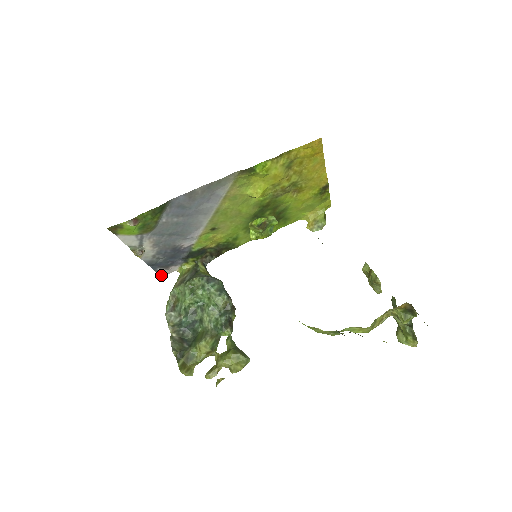
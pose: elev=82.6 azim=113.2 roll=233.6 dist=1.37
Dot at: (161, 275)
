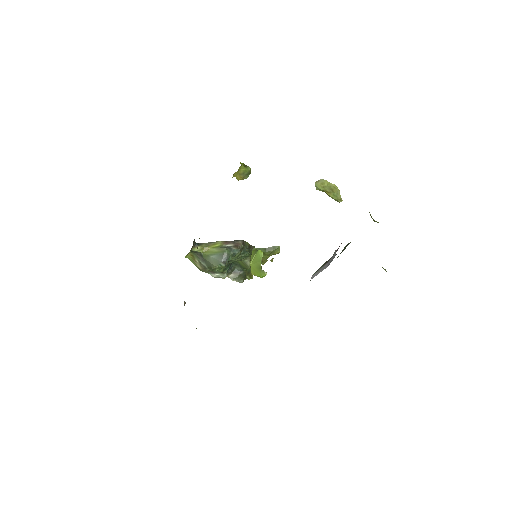
Dot at: occluded
